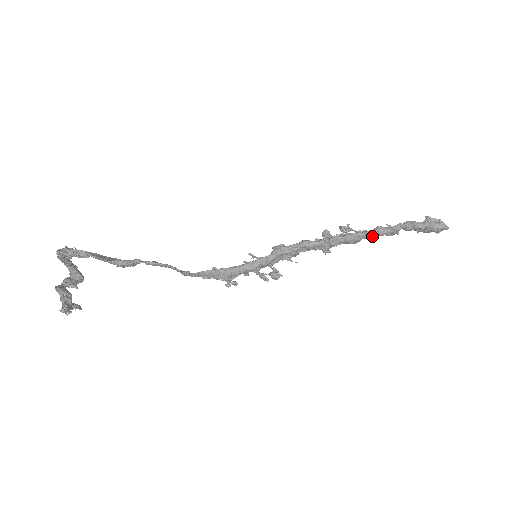
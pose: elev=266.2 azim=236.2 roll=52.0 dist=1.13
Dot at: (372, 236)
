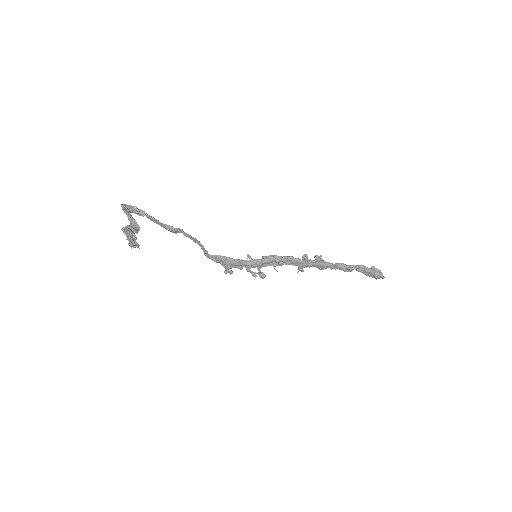
Dot at: (335, 268)
